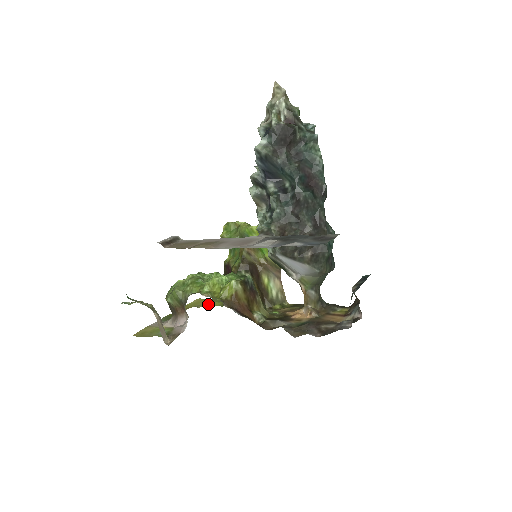
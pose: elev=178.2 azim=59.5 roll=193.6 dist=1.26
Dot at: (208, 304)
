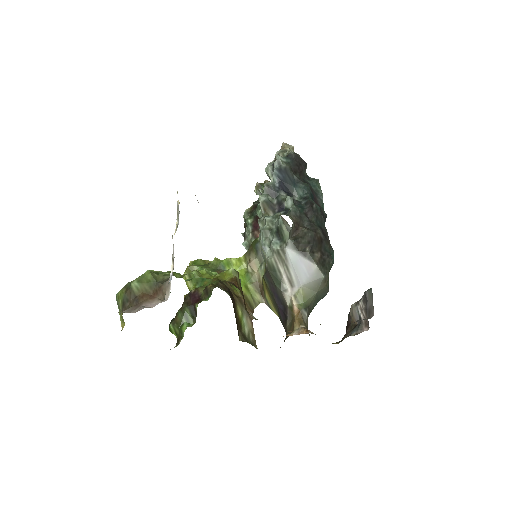
Dot at: occluded
